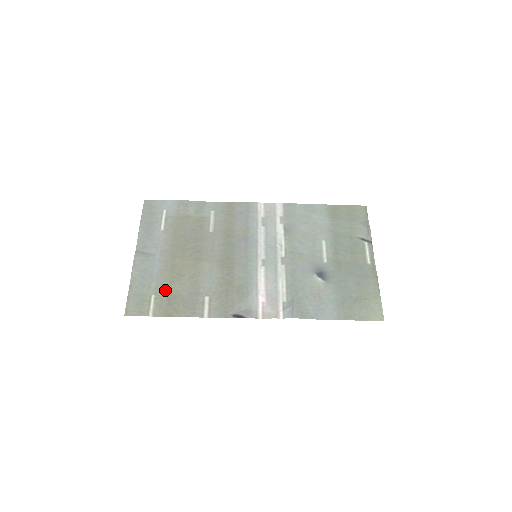
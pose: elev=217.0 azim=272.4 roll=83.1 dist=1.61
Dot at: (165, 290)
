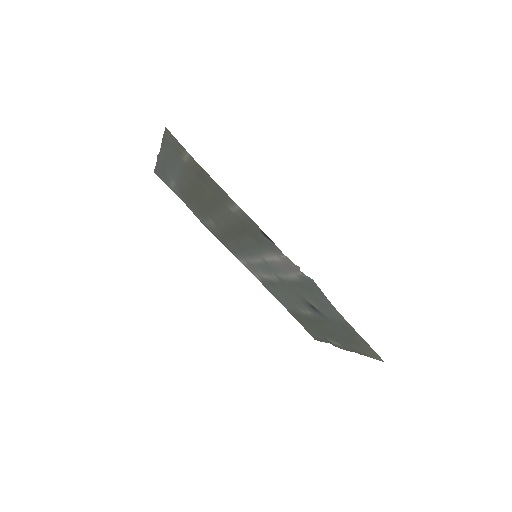
Dot at: (194, 173)
